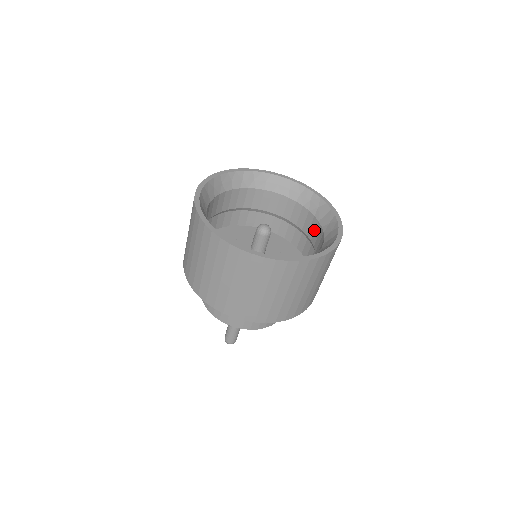
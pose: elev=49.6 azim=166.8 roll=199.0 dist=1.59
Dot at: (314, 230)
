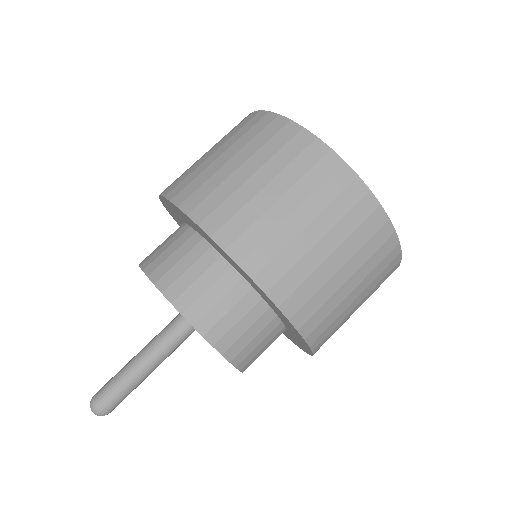
Dot at: occluded
